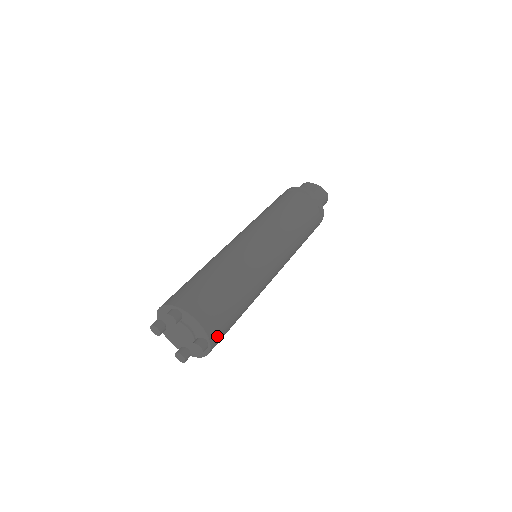
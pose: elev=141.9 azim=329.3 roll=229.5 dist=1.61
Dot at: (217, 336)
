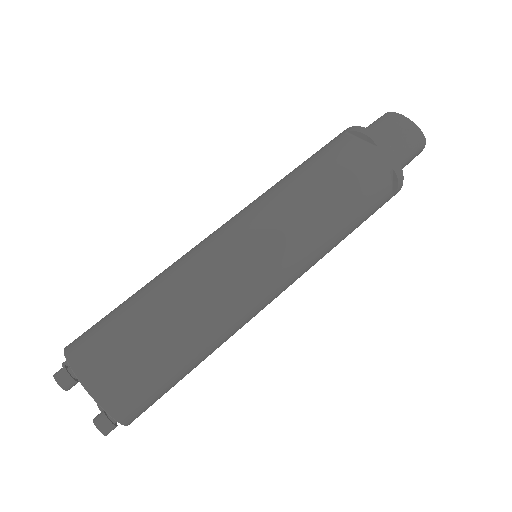
Dot at: (135, 410)
